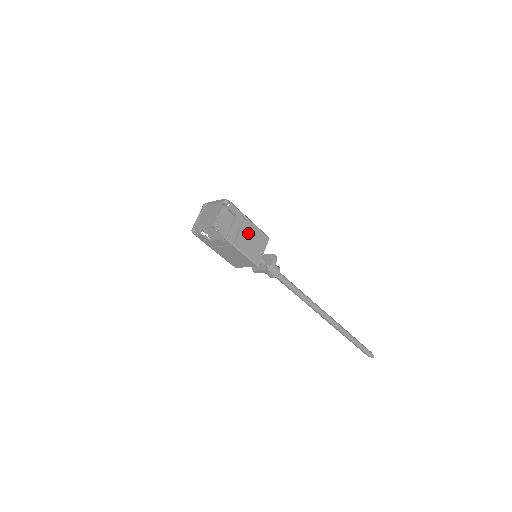
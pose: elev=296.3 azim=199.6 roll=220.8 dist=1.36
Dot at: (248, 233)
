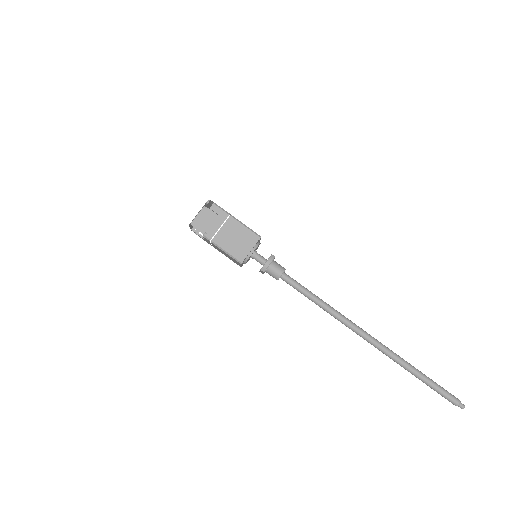
Dot at: (231, 231)
